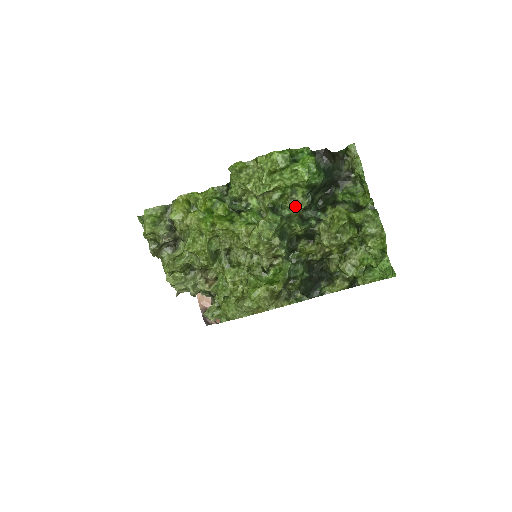
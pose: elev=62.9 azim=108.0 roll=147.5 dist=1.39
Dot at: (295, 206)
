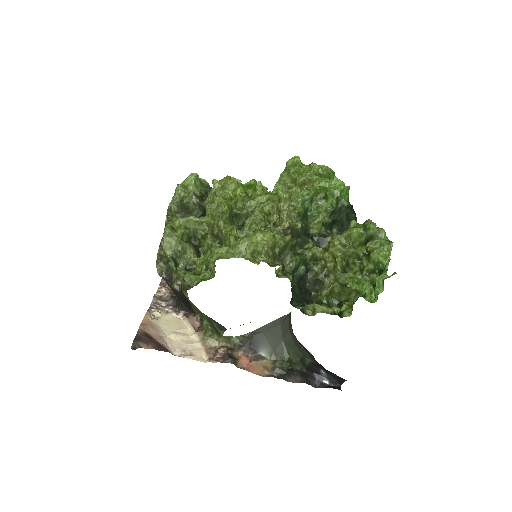
Dot at: (322, 207)
